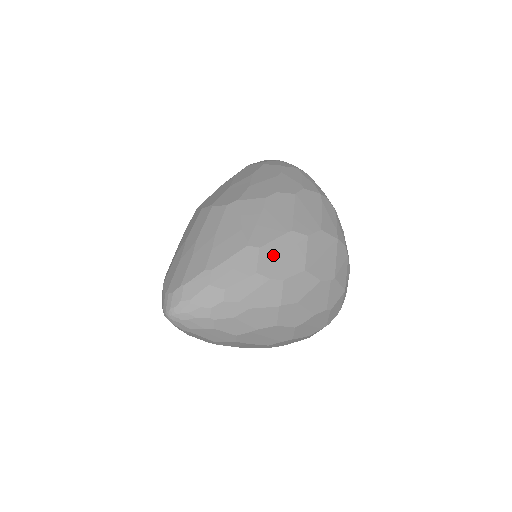
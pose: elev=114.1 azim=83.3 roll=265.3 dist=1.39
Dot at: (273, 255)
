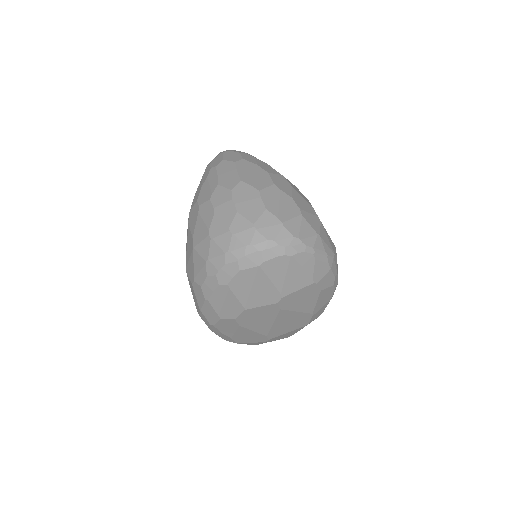
Dot at: occluded
